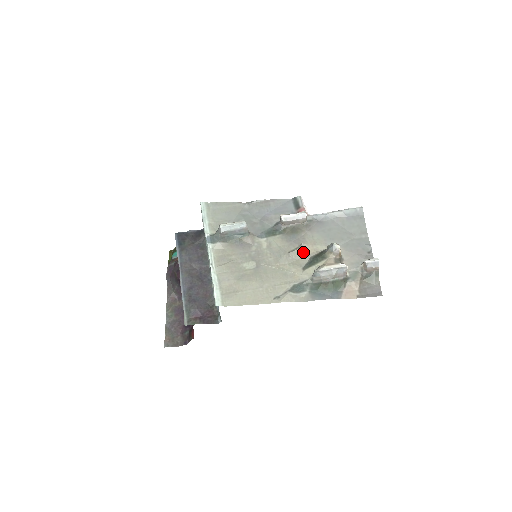
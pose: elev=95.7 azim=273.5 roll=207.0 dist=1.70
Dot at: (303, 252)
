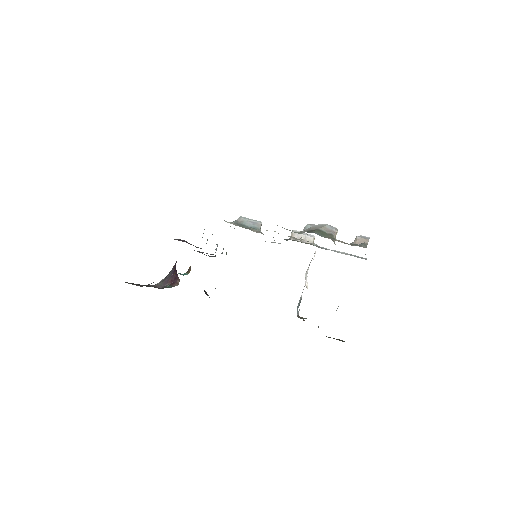
Dot at: (301, 240)
